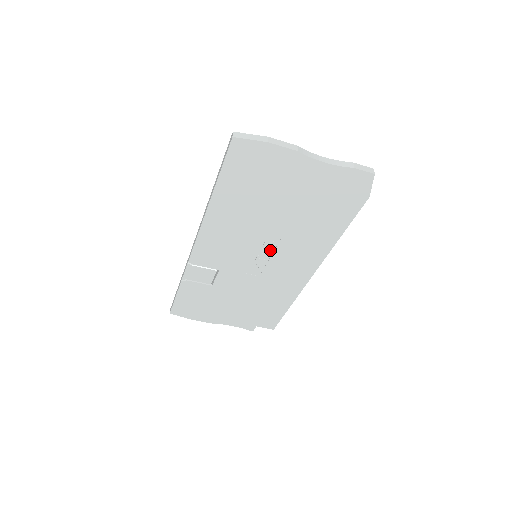
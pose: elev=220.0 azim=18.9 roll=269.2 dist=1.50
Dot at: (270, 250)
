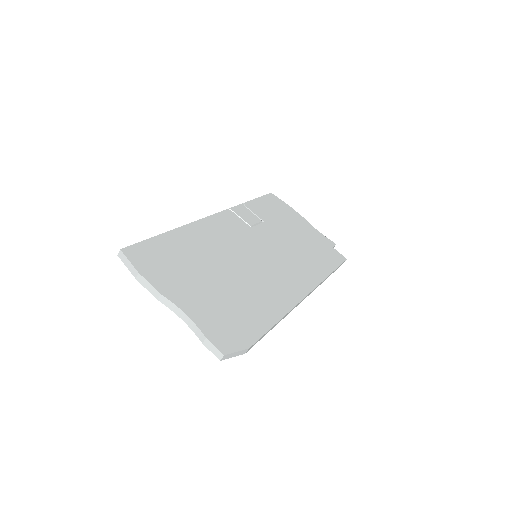
Dot at: occluded
